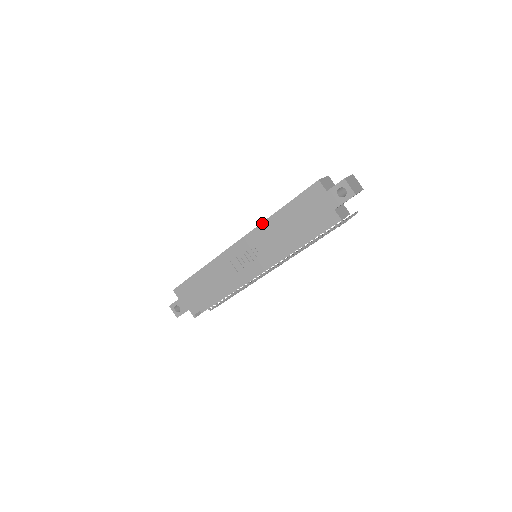
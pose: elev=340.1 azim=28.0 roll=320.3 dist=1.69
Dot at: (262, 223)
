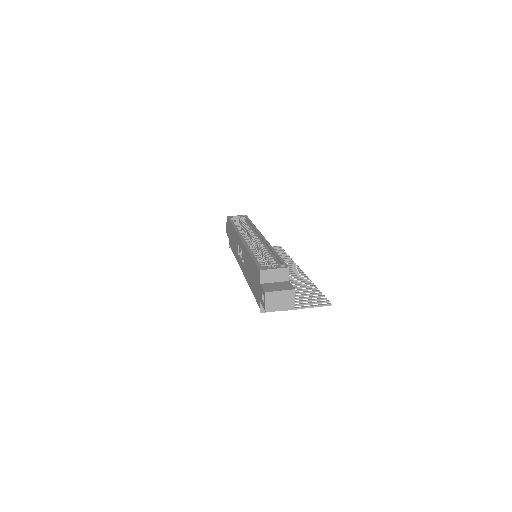
Dot at: (246, 247)
